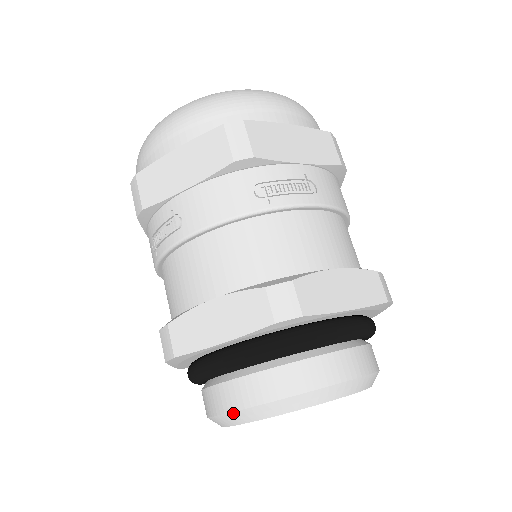
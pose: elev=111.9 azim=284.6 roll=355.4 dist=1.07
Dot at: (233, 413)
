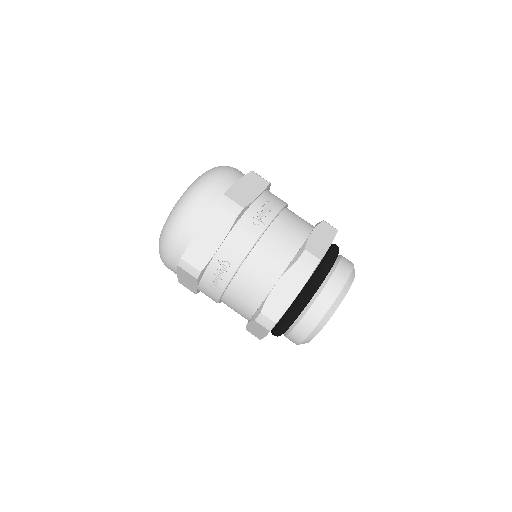
Dot at: (317, 326)
